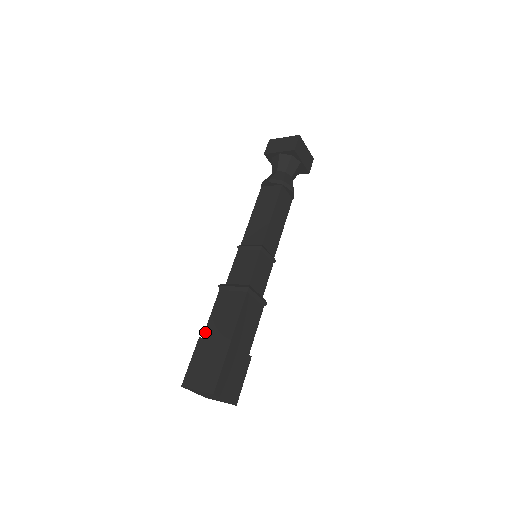
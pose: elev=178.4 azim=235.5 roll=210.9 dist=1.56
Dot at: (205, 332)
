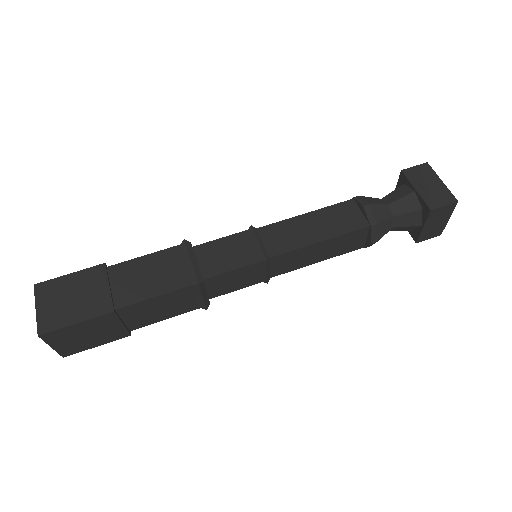
Dot at: occluded
